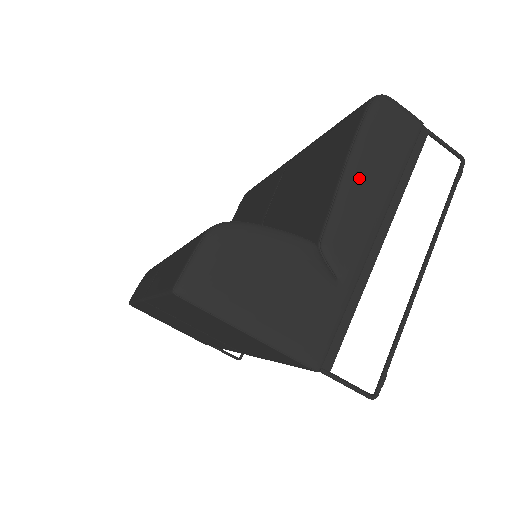
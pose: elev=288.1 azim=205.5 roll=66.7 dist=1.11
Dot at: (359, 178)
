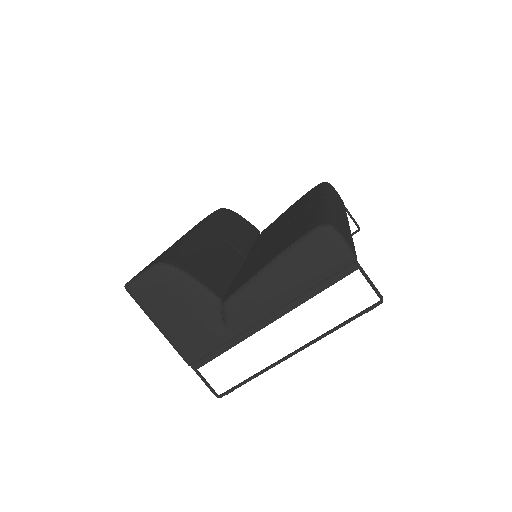
Dot at: (272, 277)
